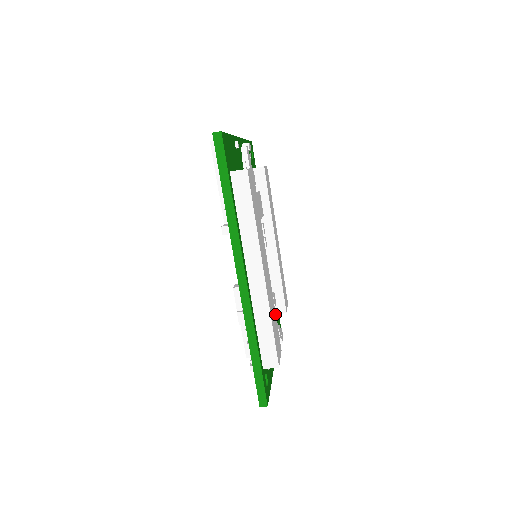
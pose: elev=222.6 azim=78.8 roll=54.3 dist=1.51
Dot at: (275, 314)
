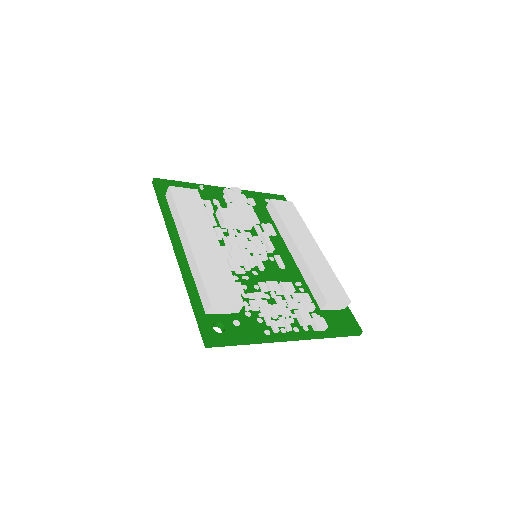
Dot at: (230, 275)
